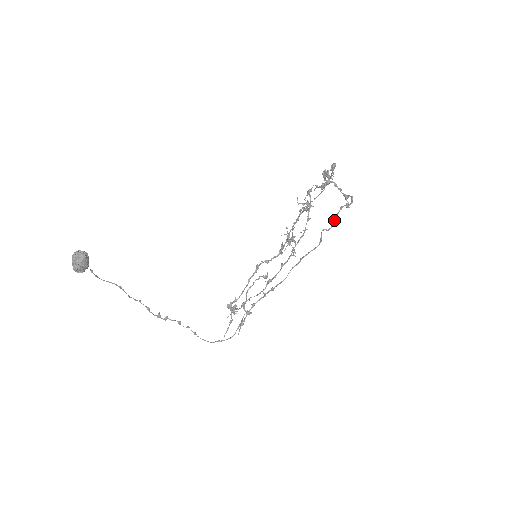
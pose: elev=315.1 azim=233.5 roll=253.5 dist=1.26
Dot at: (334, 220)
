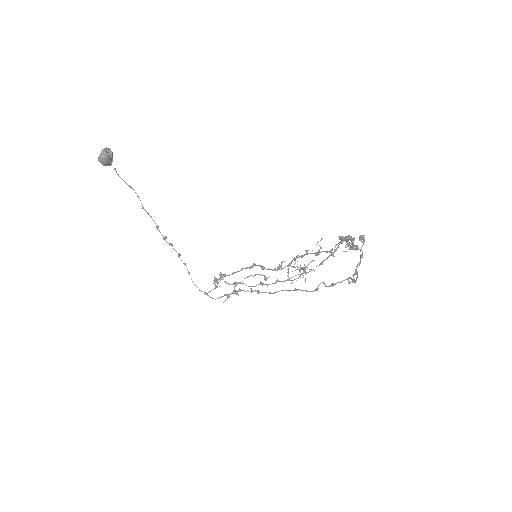
Dot at: (336, 283)
